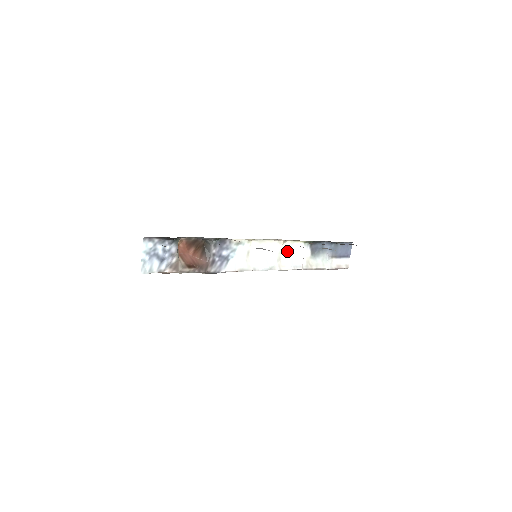
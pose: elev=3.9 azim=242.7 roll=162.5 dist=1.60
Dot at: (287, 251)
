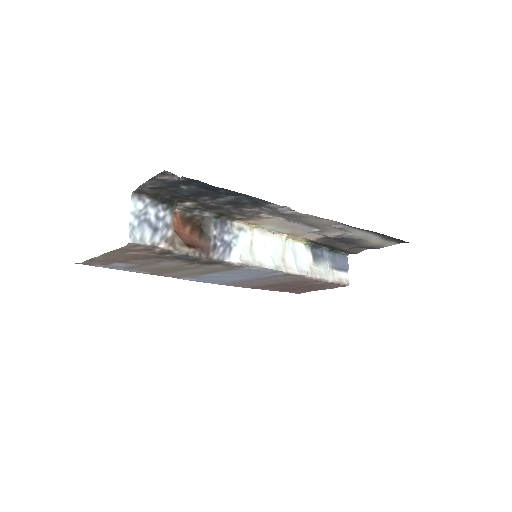
Dot at: (290, 251)
